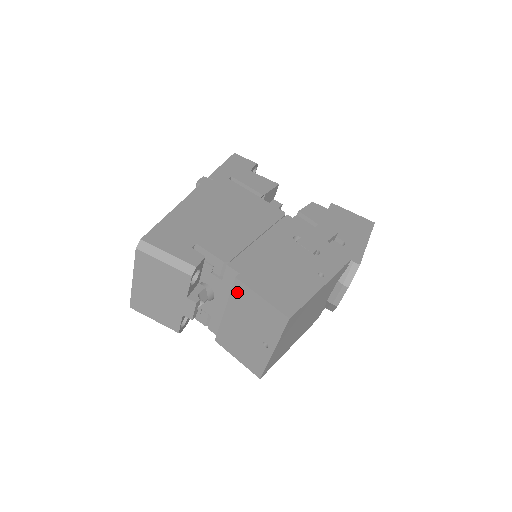
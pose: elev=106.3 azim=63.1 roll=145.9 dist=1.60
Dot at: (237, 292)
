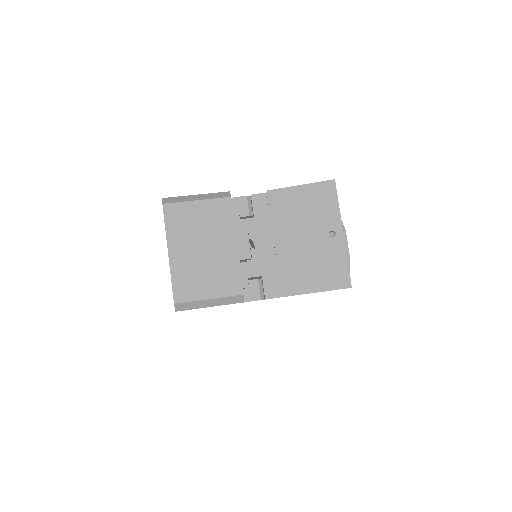
Dot at: (276, 205)
